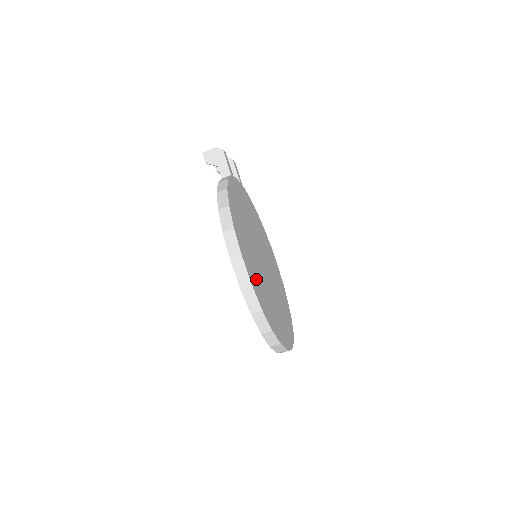
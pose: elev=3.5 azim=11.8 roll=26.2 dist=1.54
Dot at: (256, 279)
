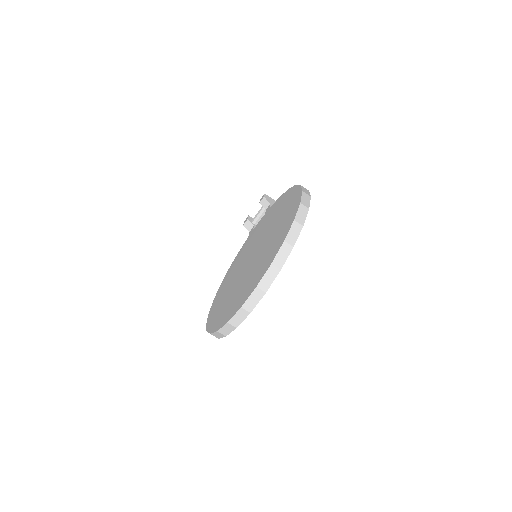
Dot at: occluded
